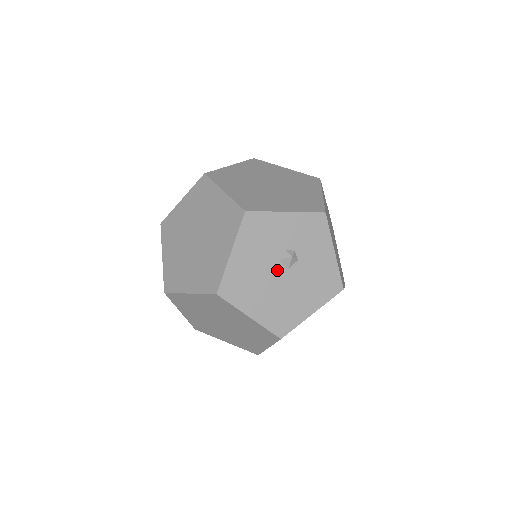
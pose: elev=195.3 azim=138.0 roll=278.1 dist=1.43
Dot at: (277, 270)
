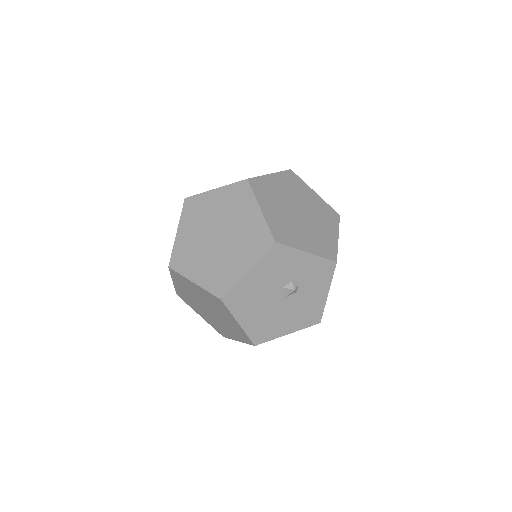
Dot at: (277, 295)
